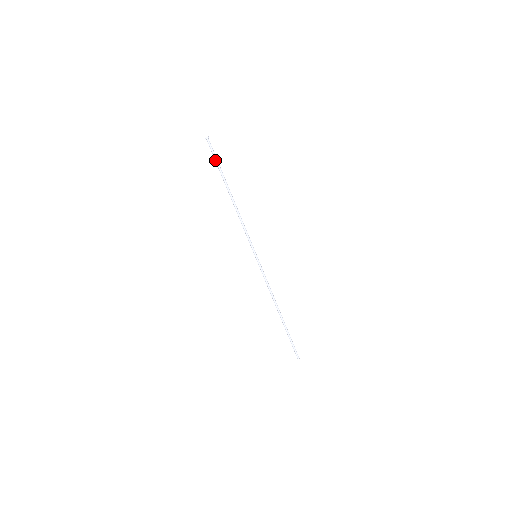
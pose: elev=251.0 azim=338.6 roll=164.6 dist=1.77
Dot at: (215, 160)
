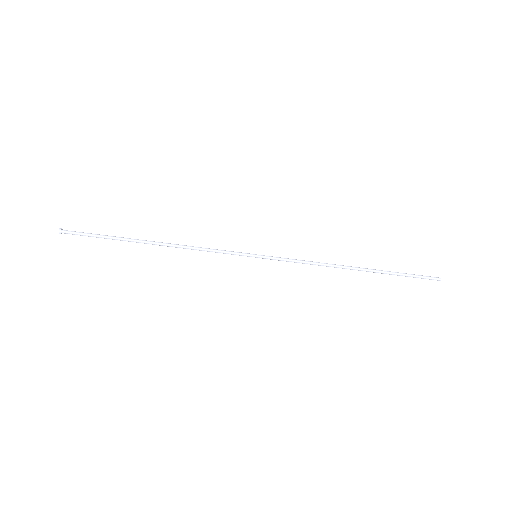
Dot at: occluded
